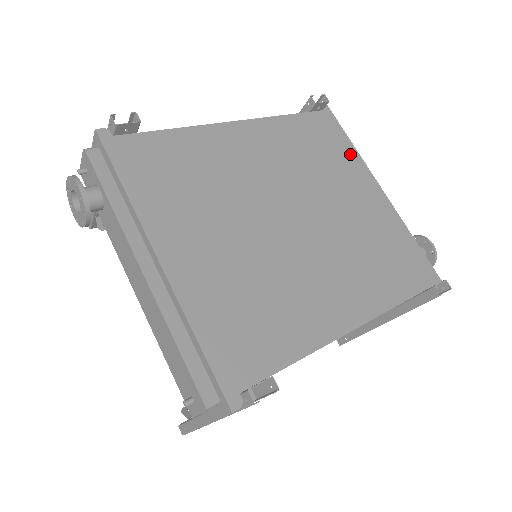
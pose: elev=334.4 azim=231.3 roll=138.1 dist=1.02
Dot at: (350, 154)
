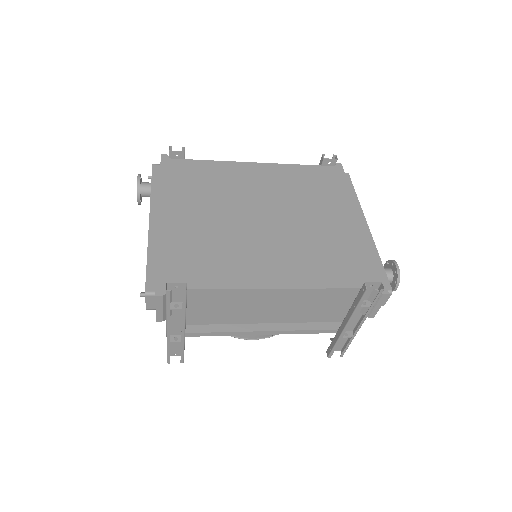
Dot at: (344, 194)
